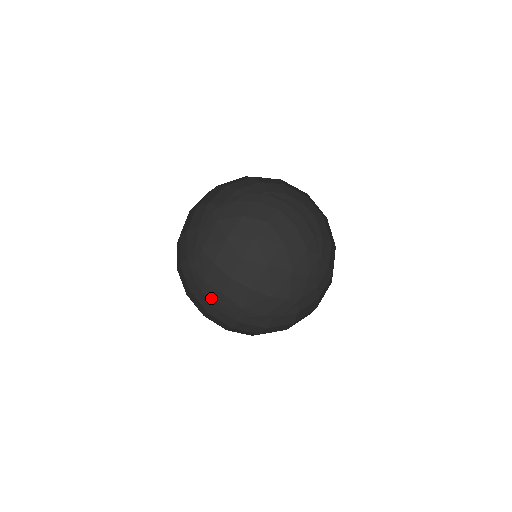
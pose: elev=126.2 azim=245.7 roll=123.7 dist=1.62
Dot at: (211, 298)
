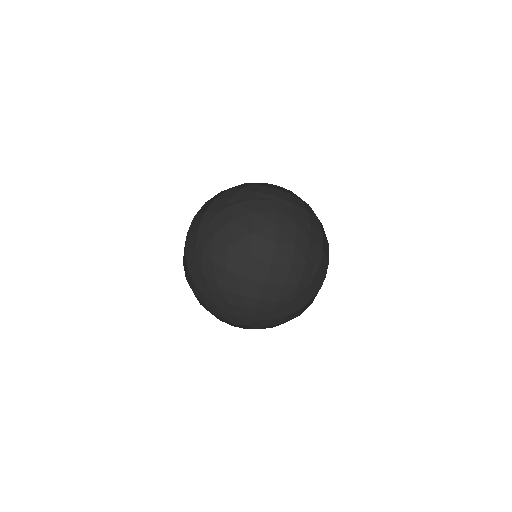
Dot at: occluded
